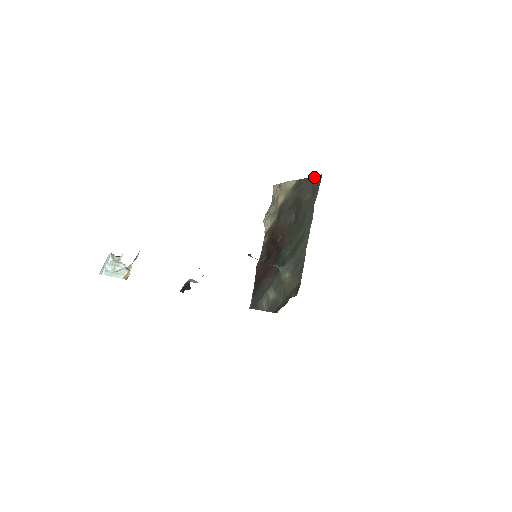
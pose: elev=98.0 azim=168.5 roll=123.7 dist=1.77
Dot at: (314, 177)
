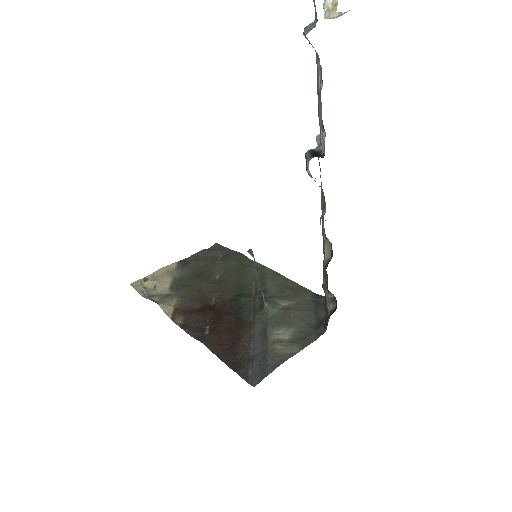
Dot at: (206, 249)
